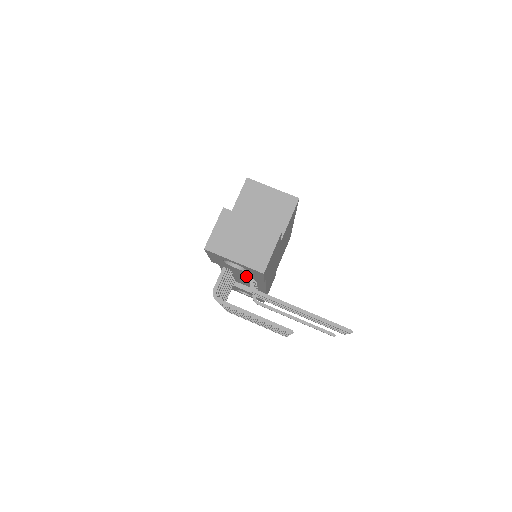
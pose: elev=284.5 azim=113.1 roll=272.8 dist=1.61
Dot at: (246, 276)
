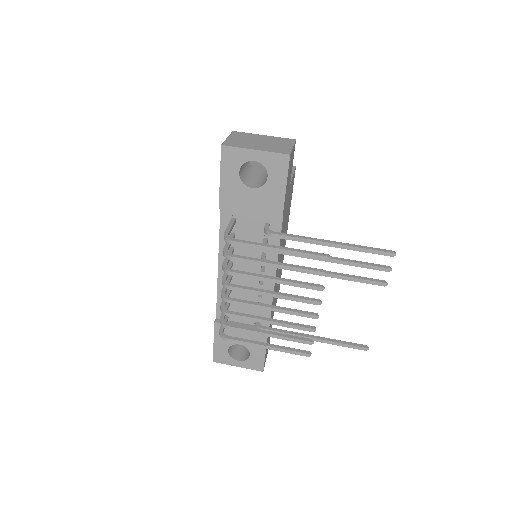
Dot at: (252, 256)
